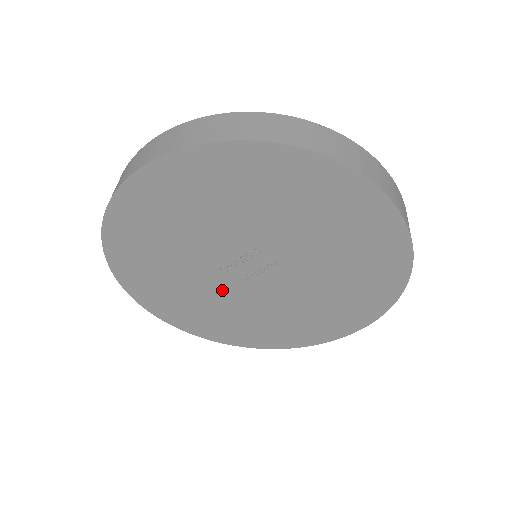
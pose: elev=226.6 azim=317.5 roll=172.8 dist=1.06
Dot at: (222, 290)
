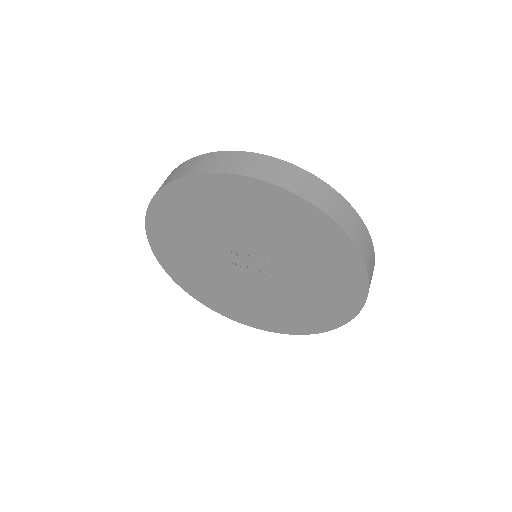
Dot at: (216, 259)
